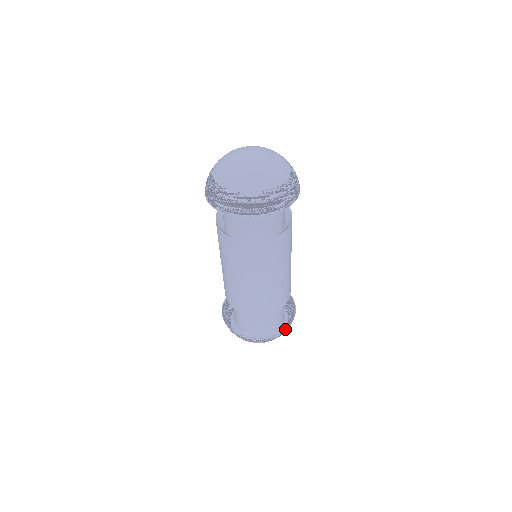
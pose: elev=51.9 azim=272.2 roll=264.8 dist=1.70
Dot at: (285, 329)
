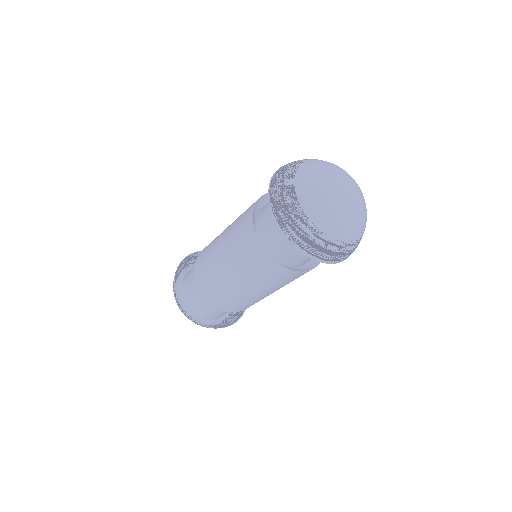
Dot at: occluded
